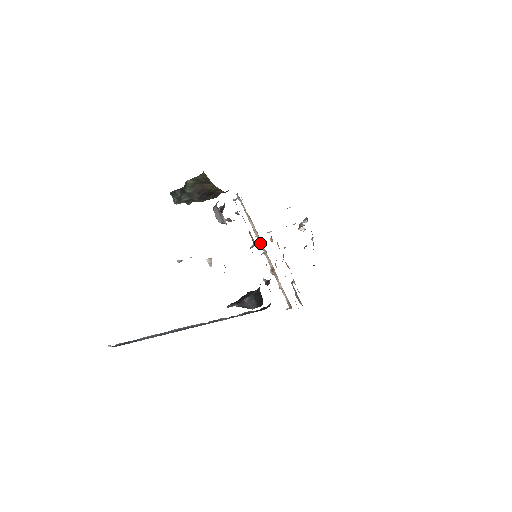
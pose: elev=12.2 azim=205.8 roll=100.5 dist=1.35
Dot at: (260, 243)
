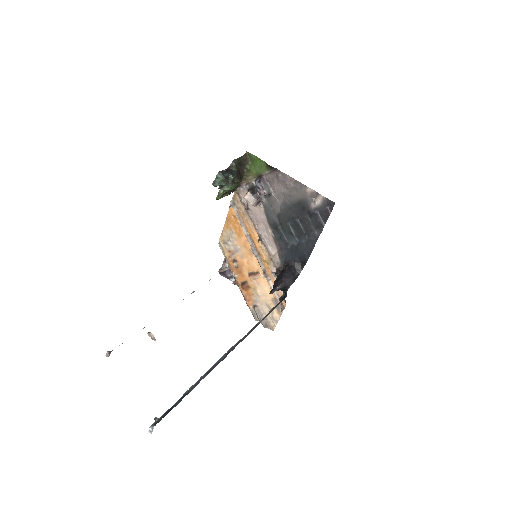
Dot at: (252, 247)
